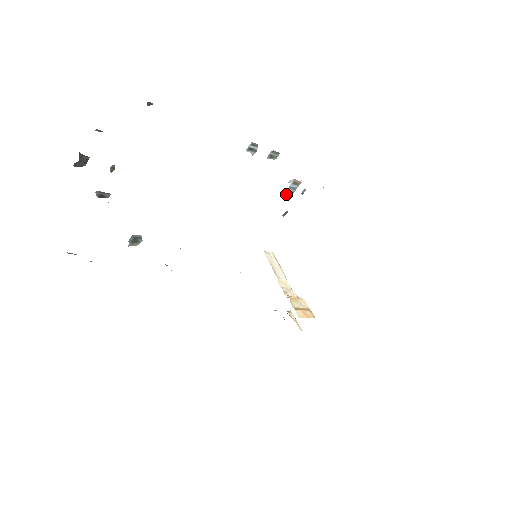
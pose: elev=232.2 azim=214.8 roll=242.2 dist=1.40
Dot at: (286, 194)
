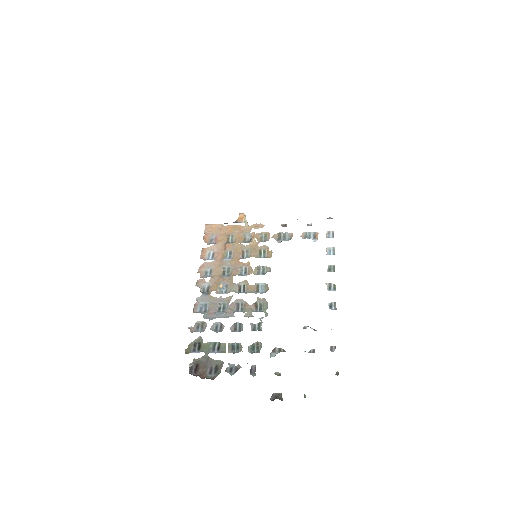
Dot at: (302, 236)
